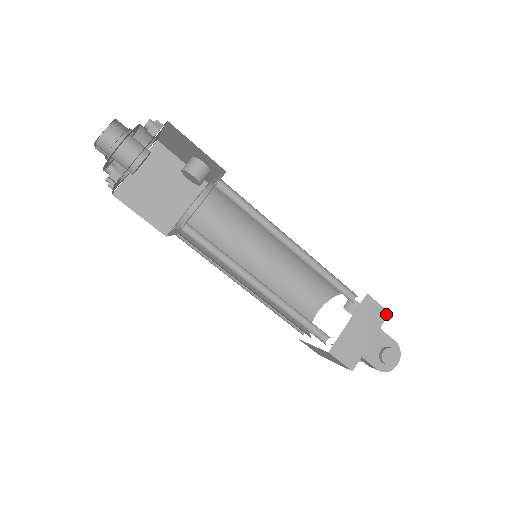
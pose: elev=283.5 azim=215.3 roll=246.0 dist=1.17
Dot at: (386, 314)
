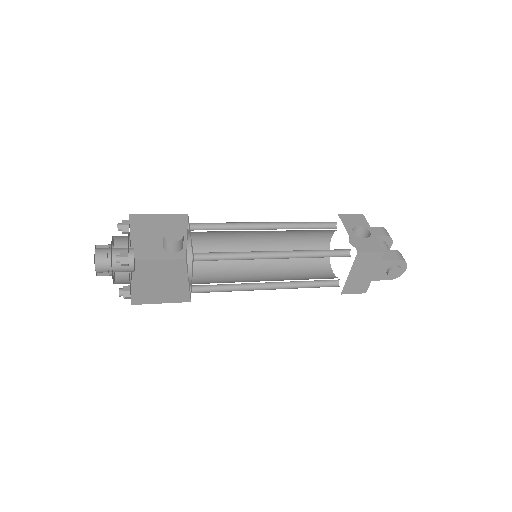
Dot at: (382, 254)
